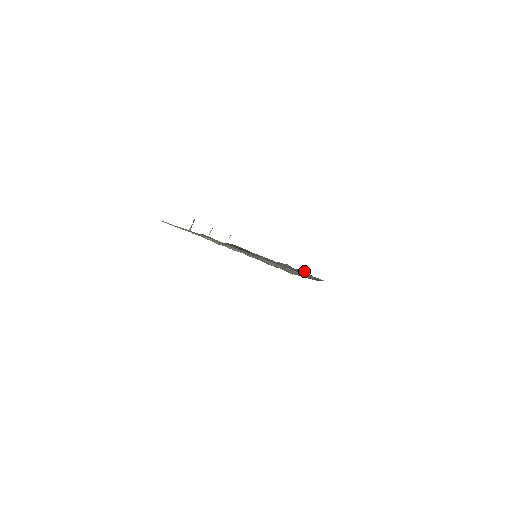
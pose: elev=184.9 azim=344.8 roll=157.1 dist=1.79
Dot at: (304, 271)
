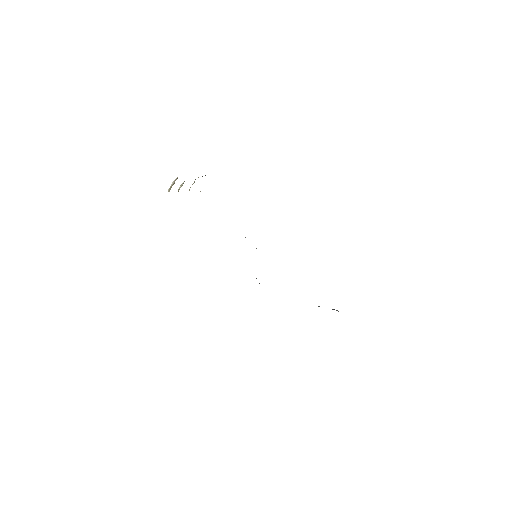
Dot at: (334, 309)
